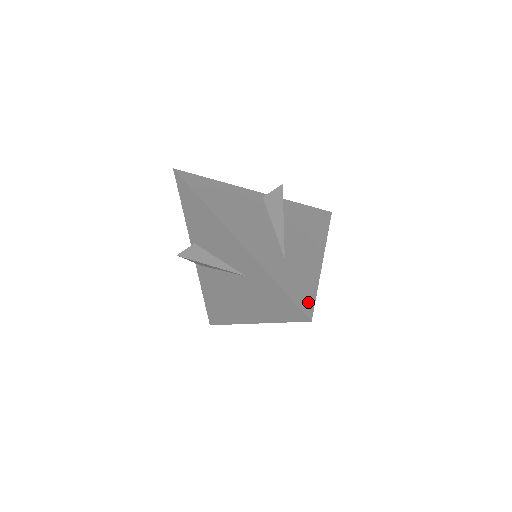
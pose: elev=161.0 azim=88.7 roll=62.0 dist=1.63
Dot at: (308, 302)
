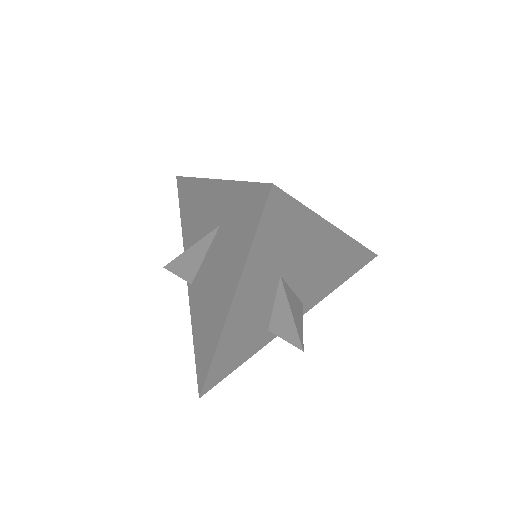
Dot at: occluded
